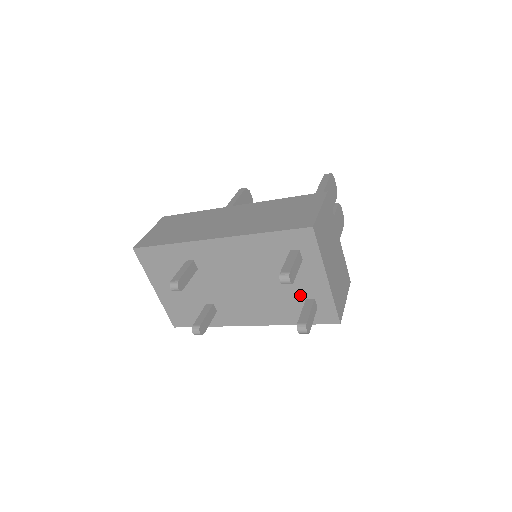
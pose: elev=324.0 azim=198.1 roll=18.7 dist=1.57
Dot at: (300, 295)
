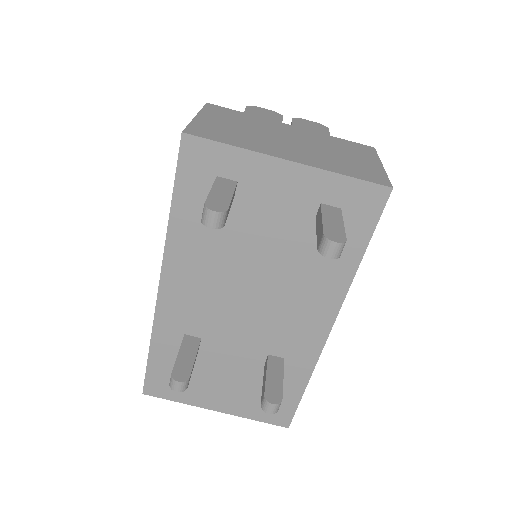
Dot at: (304, 223)
